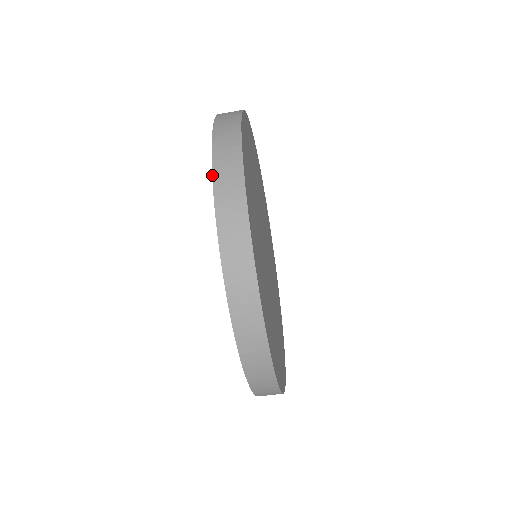
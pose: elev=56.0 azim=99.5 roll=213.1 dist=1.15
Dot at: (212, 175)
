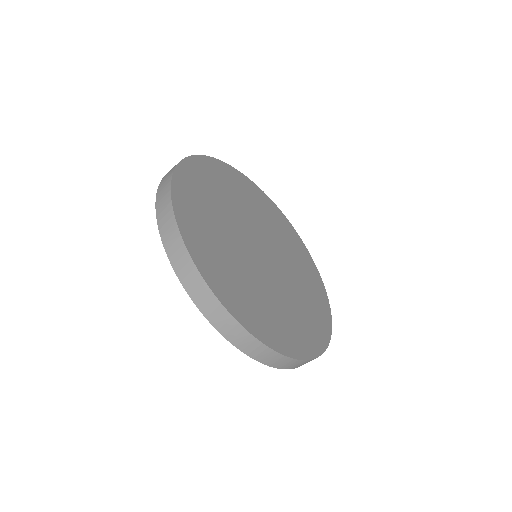
Dot at: occluded
